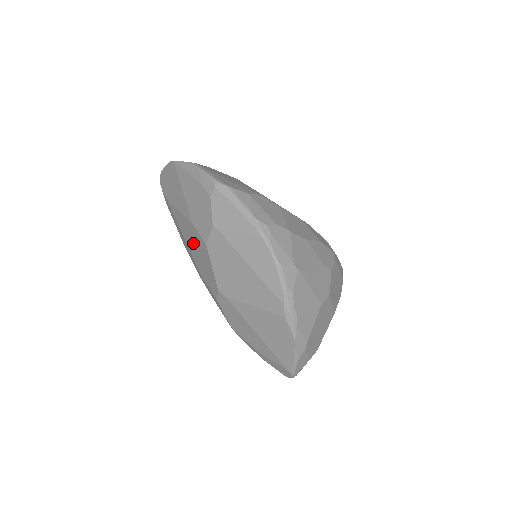
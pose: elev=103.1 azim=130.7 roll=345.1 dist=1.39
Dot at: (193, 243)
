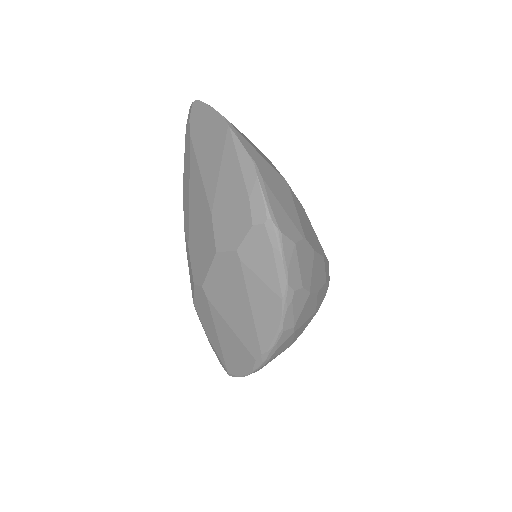
Dot at: (199, 220)
